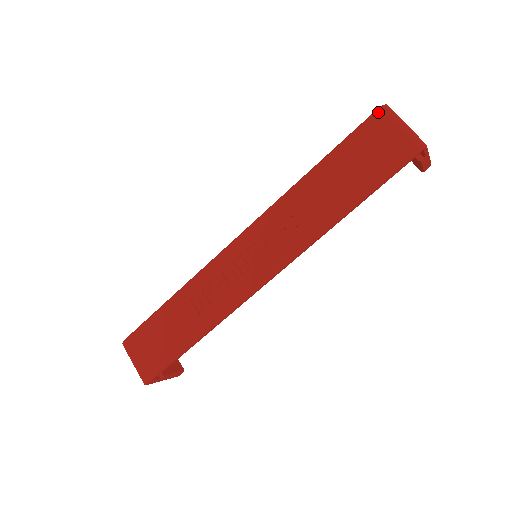
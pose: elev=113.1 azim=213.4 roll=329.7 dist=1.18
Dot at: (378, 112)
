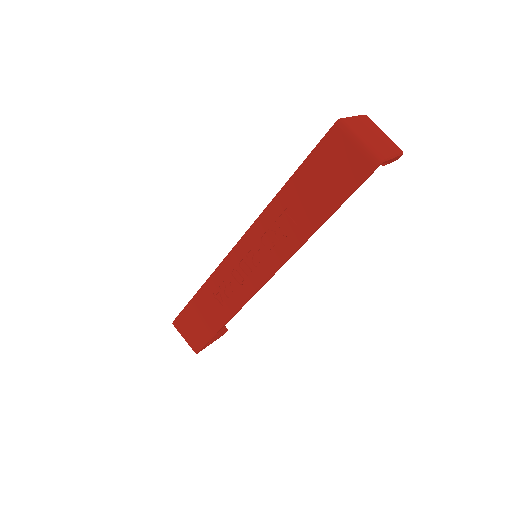
Dot at: (334, 129)
